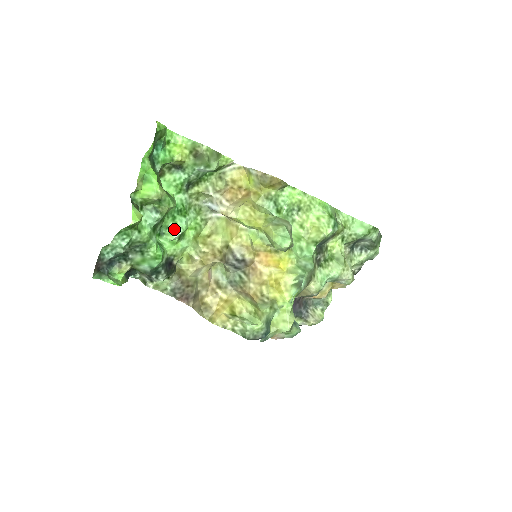
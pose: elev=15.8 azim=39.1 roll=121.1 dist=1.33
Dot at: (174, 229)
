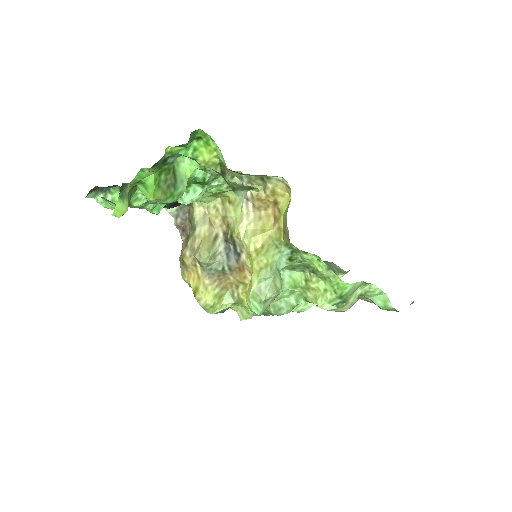
Dot at: (183, 196)
